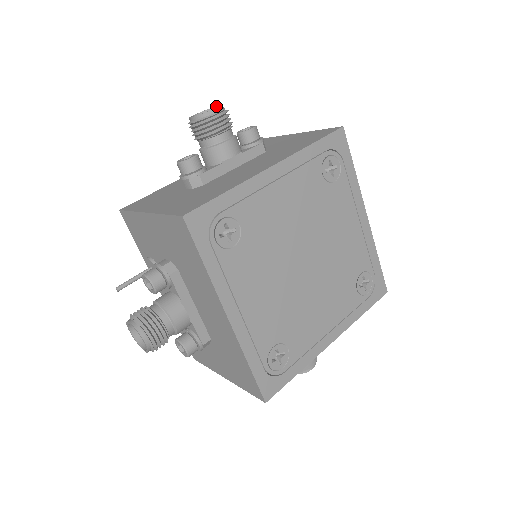
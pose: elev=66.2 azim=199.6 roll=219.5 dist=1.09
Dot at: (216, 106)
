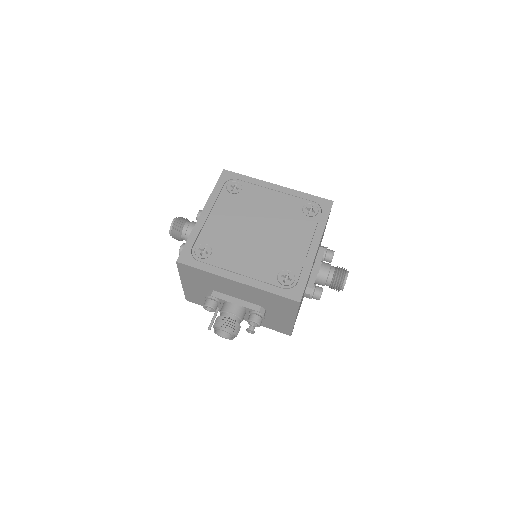
Dot at: occluded
